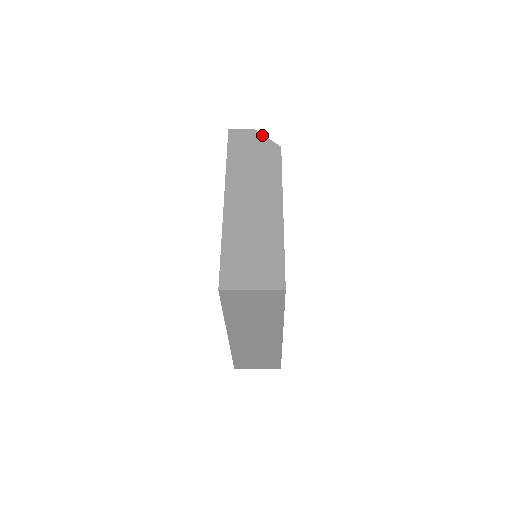
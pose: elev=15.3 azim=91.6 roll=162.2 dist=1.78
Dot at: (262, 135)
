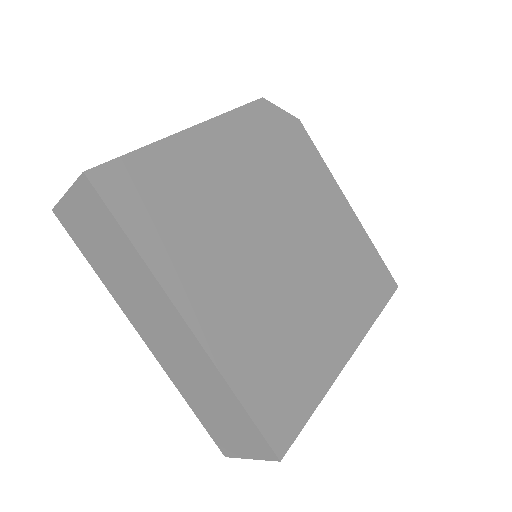
Dot at: occluded
